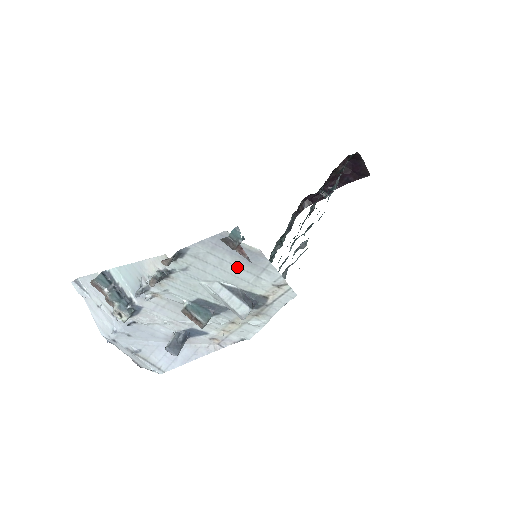
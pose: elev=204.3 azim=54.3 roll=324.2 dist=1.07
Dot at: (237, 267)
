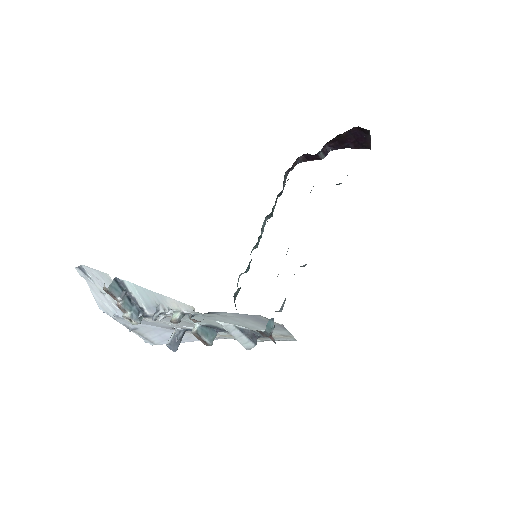
Dot at: (256, 325)
